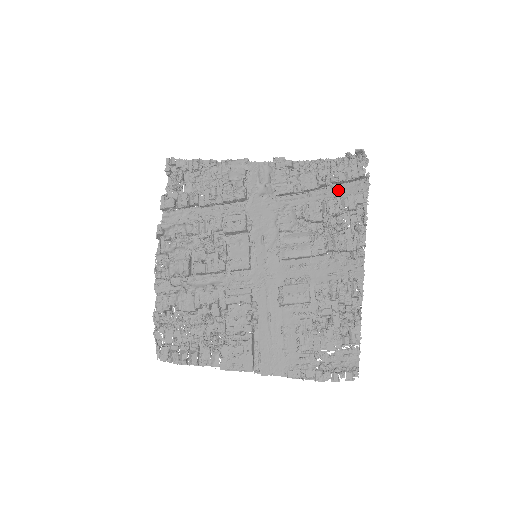
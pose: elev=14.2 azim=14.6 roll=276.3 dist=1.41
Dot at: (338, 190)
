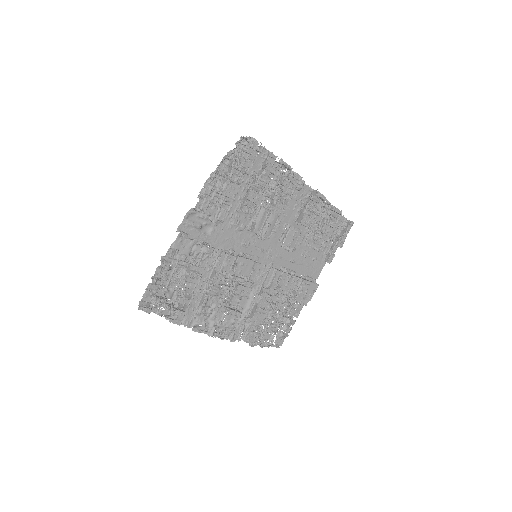
Dot at: (249, 171)
